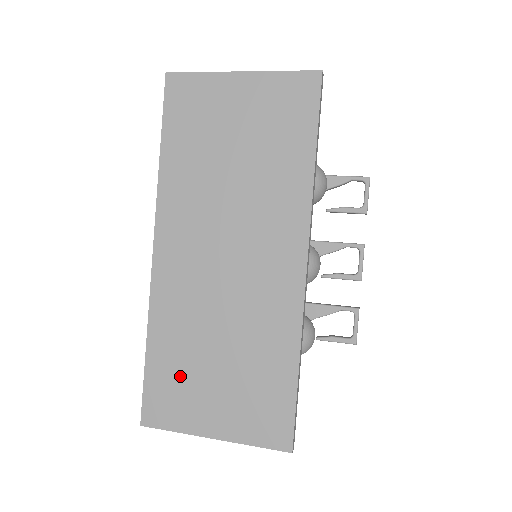
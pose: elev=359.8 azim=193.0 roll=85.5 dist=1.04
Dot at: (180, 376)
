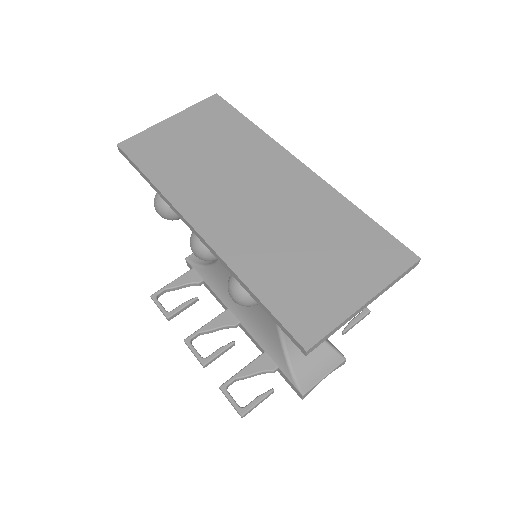
Dot at: (297, 286)
